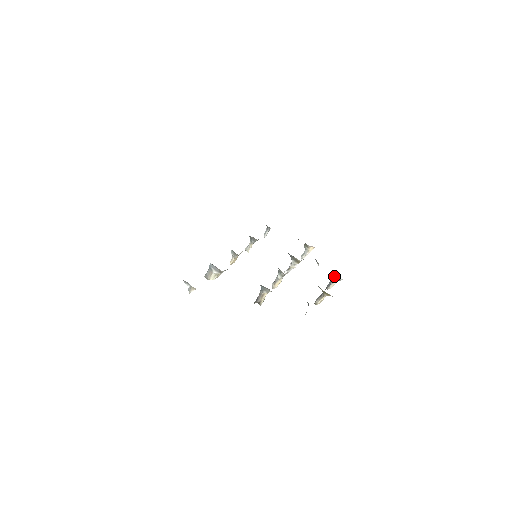
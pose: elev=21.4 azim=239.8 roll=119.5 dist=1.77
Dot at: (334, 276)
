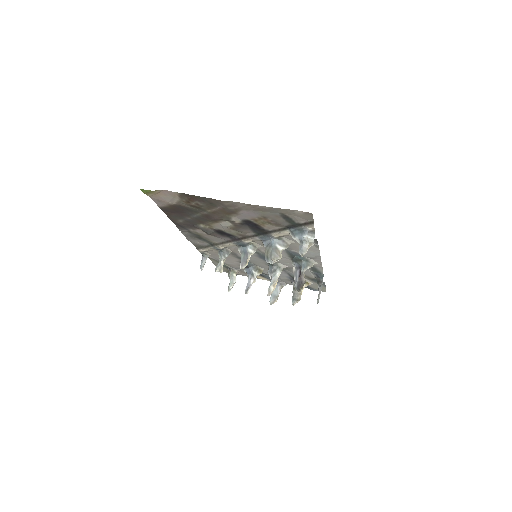
Dot at: occluded
